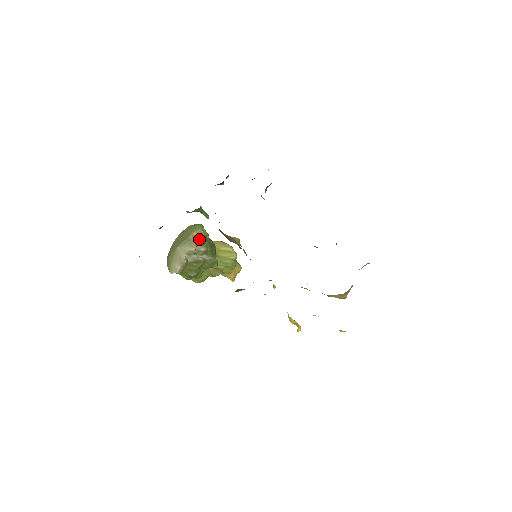
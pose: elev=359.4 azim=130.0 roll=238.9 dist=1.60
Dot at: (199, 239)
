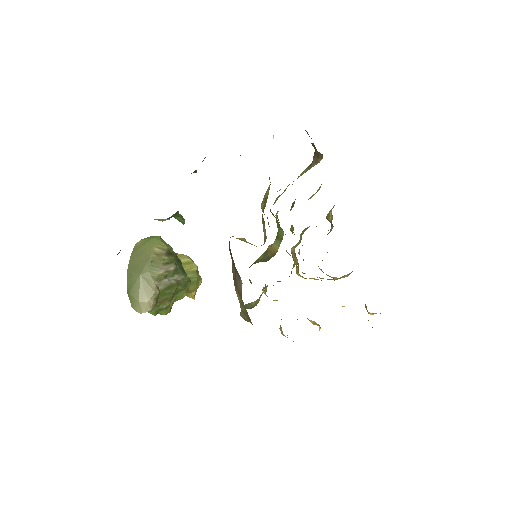
Dot at: (164, 256)
